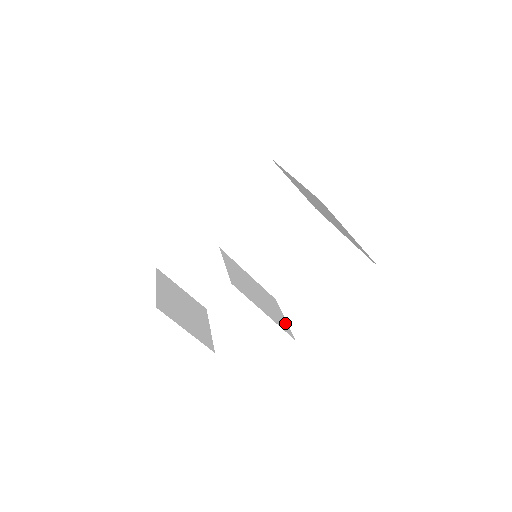
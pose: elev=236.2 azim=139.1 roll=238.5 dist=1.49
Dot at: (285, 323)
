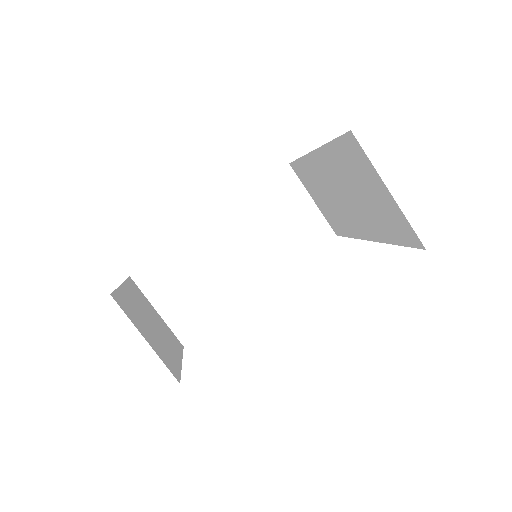
Dot at: occluded
